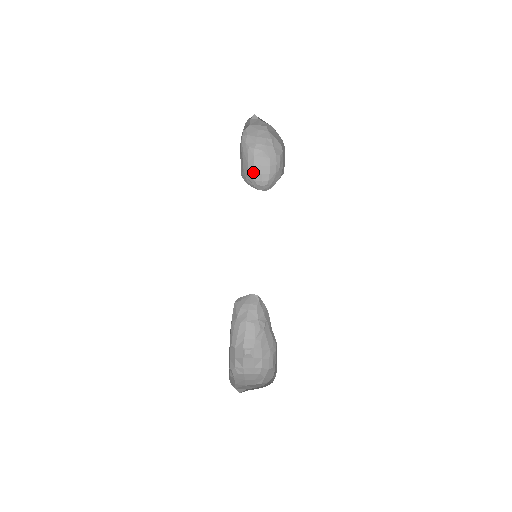
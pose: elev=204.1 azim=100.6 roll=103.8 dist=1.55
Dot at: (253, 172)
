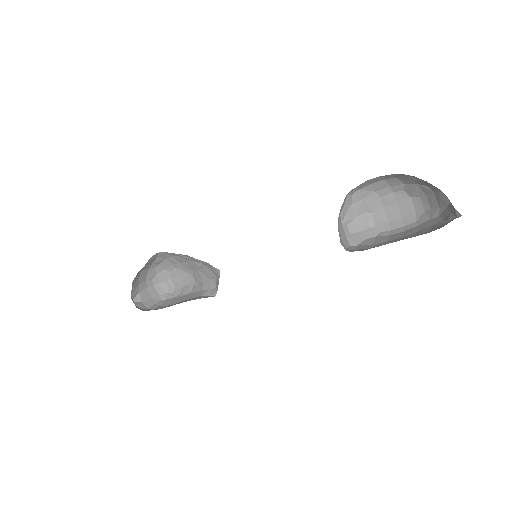
Dot at: occluded
